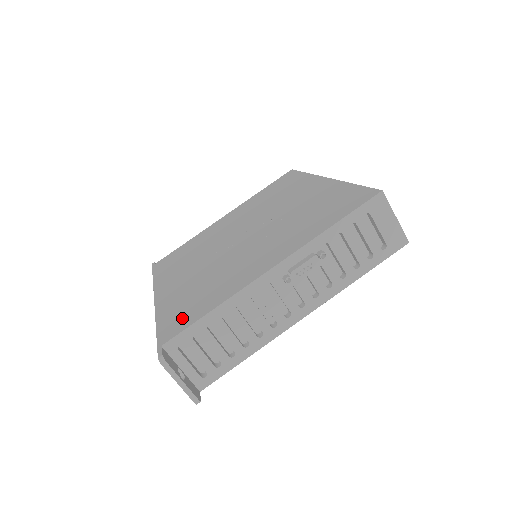
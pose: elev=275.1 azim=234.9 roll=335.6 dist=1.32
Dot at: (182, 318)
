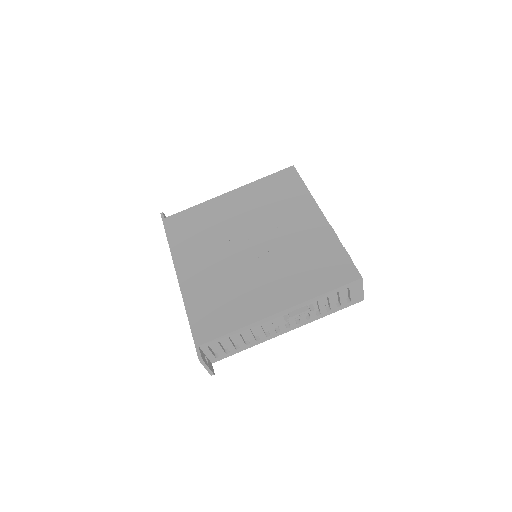
Dot at: (211, 324)
